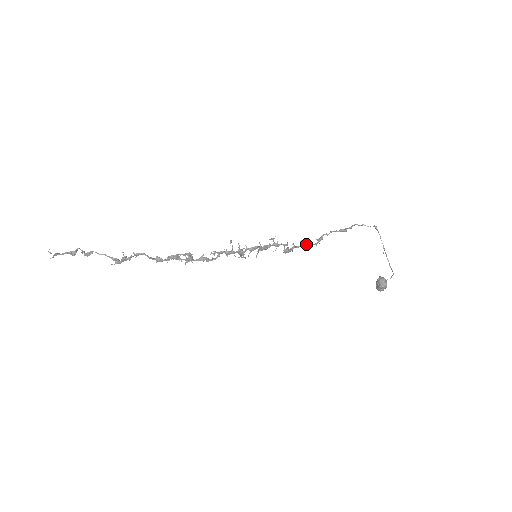
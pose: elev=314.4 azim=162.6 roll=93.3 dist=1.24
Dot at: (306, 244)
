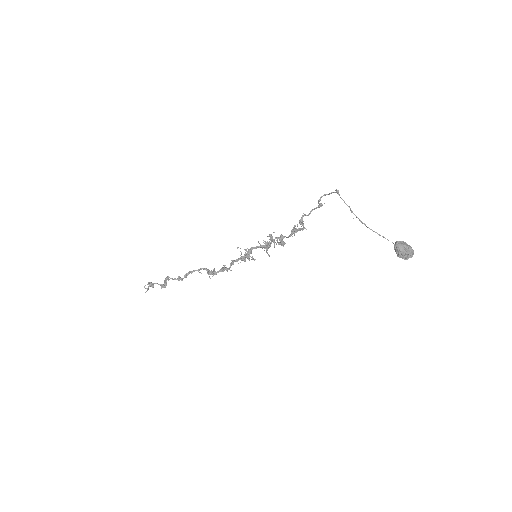
Dot at: occluded
